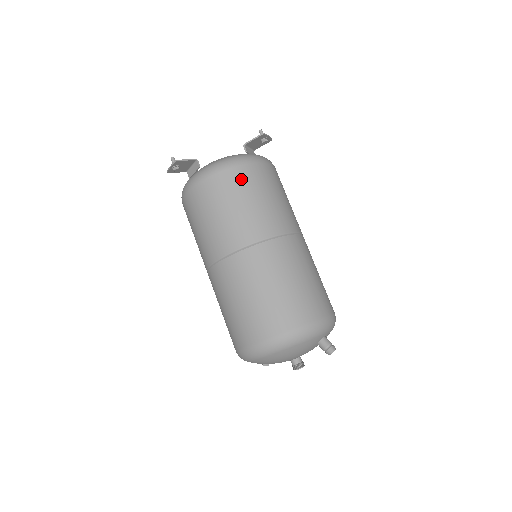
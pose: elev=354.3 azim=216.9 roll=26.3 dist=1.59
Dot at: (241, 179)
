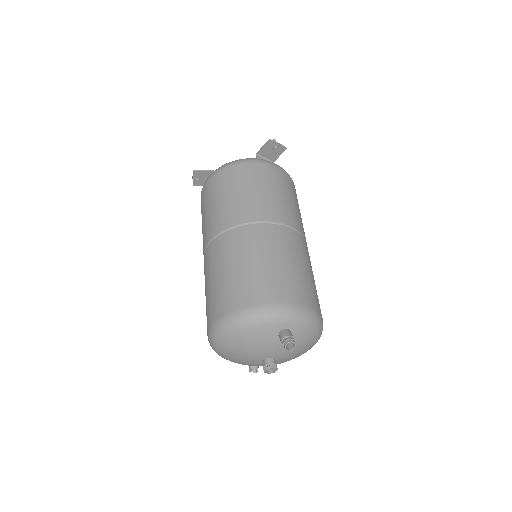
Dot at: (232, 176)
